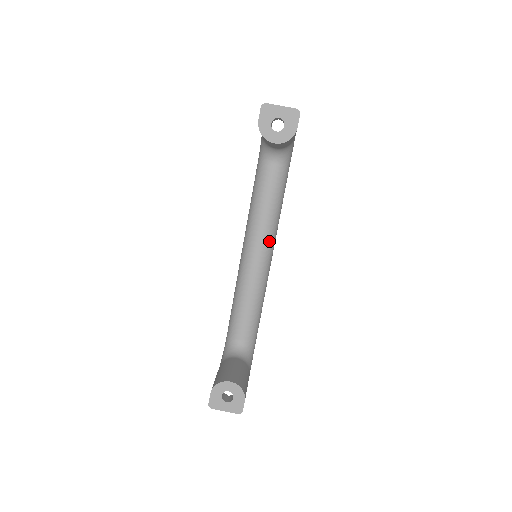
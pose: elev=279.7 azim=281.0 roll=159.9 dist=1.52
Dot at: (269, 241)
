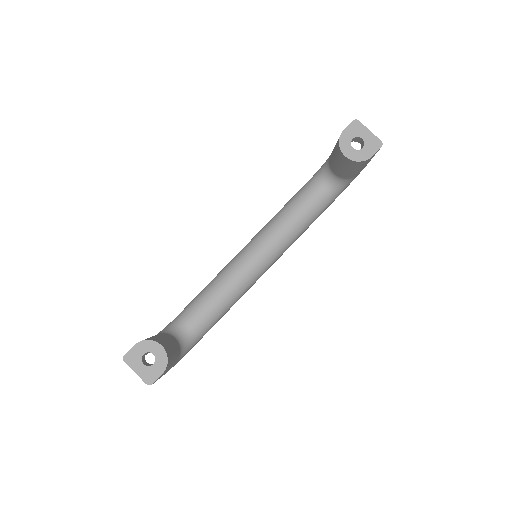
Dot at: (275, 252)
